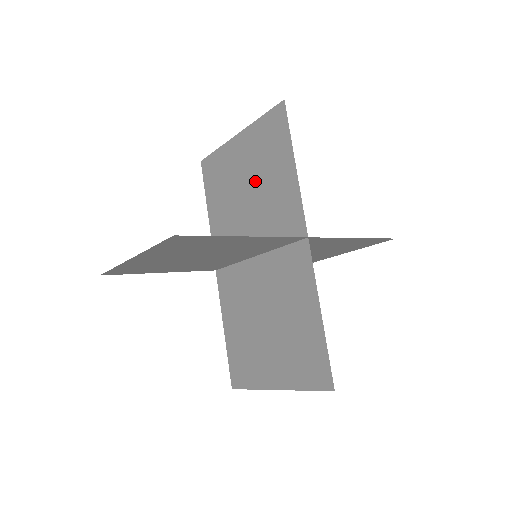
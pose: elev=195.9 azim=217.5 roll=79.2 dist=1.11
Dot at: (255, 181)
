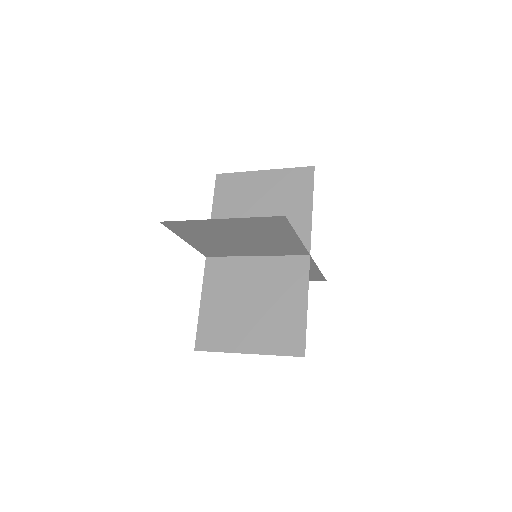
Dot at: (272, 206)
